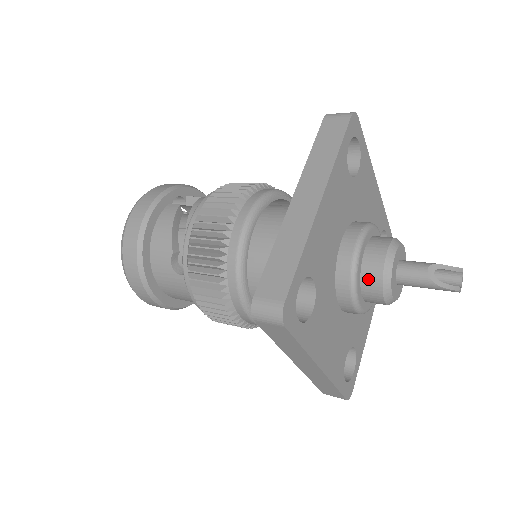
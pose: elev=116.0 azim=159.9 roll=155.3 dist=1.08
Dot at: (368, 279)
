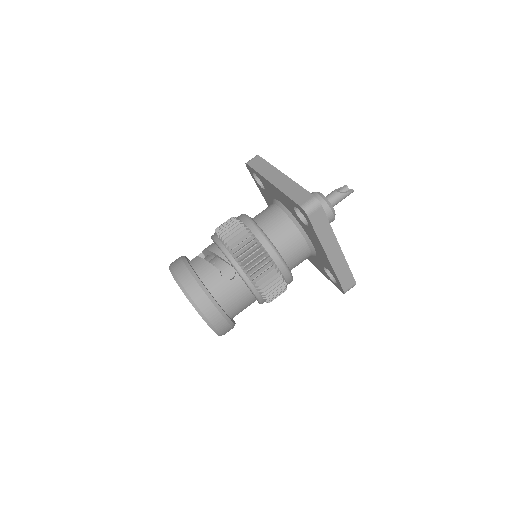
Dot at: occluded
